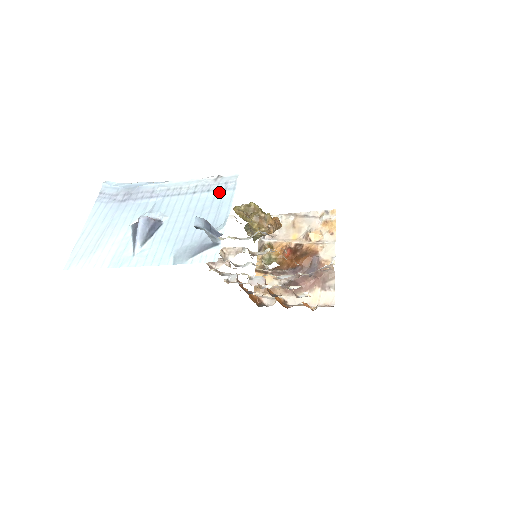
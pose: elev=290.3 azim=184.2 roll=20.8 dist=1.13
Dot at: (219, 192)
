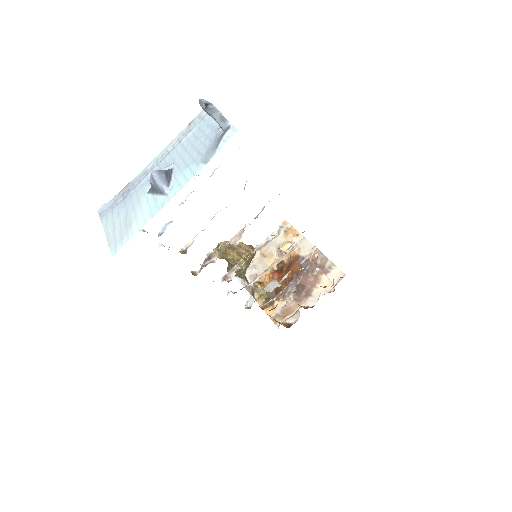
Dot at: (199, 123)
